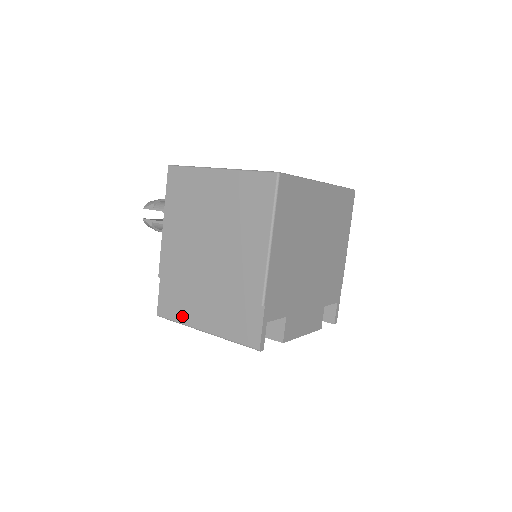
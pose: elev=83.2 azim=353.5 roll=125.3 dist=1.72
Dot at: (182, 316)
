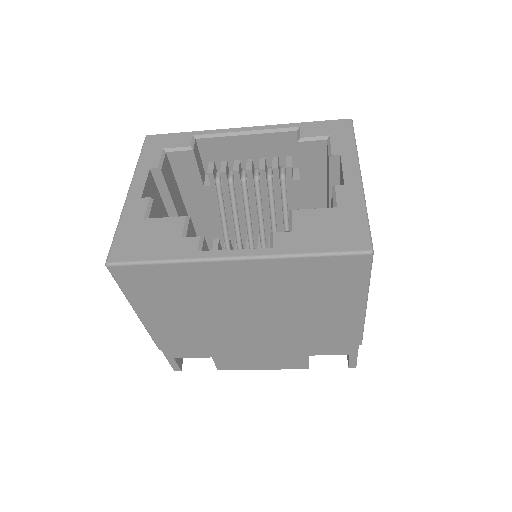
Dot at: occluded
